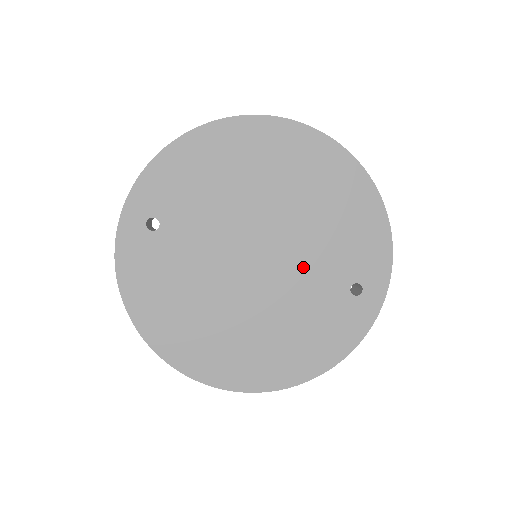
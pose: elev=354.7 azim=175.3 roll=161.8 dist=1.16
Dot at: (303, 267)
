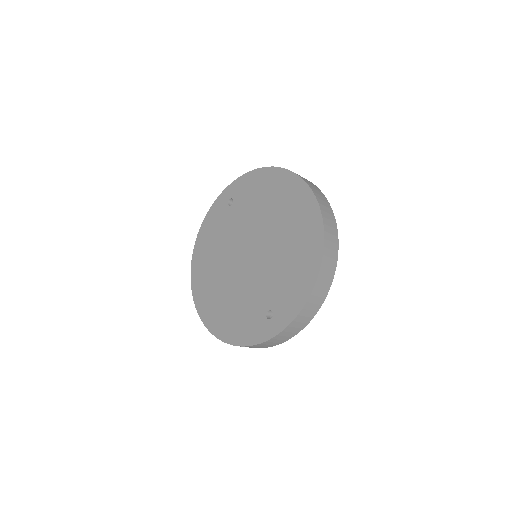
Dot at: (260, 277)
